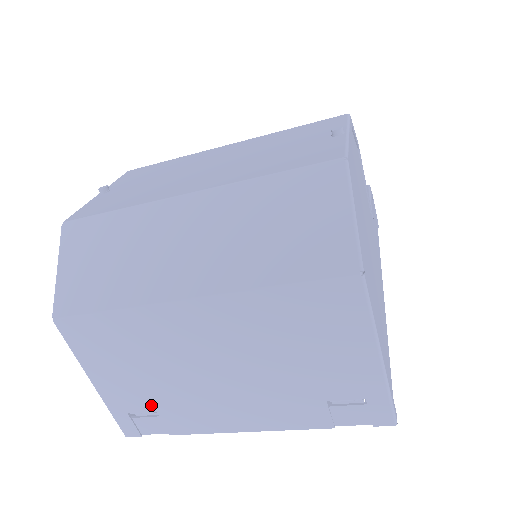
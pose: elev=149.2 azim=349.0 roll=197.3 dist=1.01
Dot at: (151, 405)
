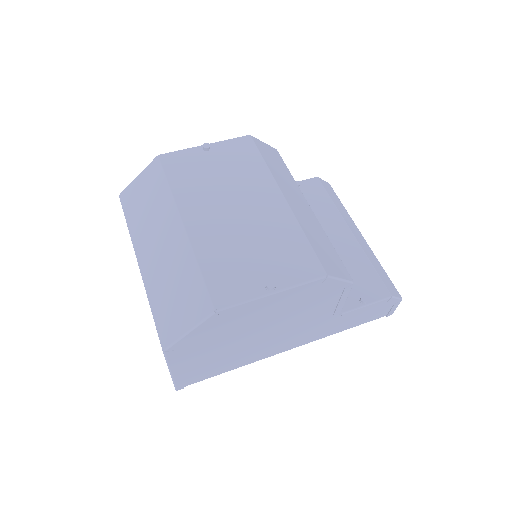
Dot at: occluded
